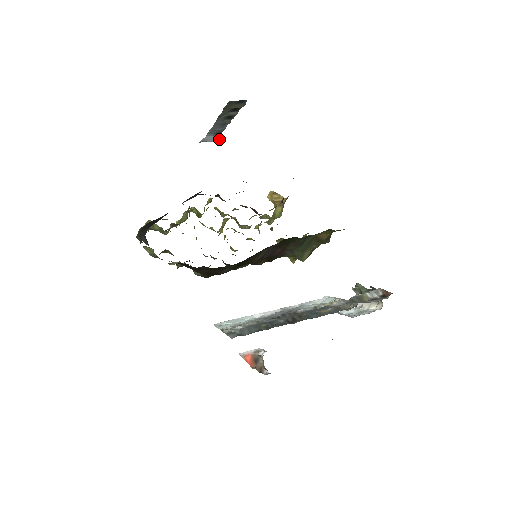
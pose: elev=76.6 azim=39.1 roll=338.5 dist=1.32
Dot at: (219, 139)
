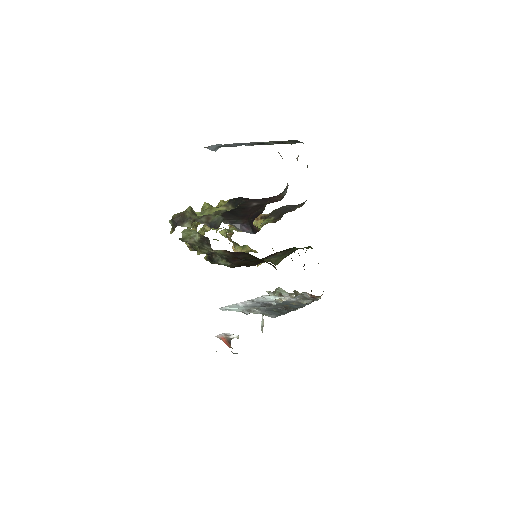
Dot at: (215, 150)
